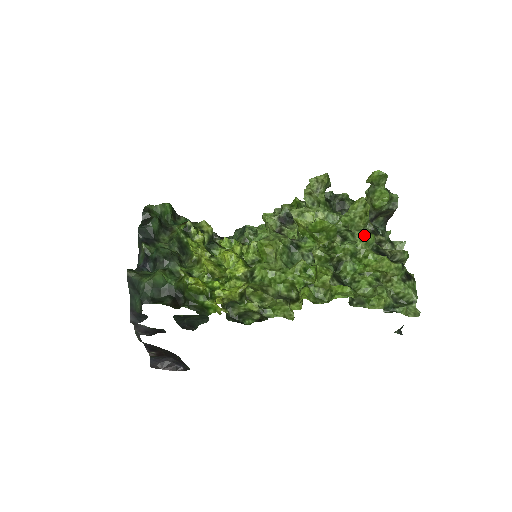
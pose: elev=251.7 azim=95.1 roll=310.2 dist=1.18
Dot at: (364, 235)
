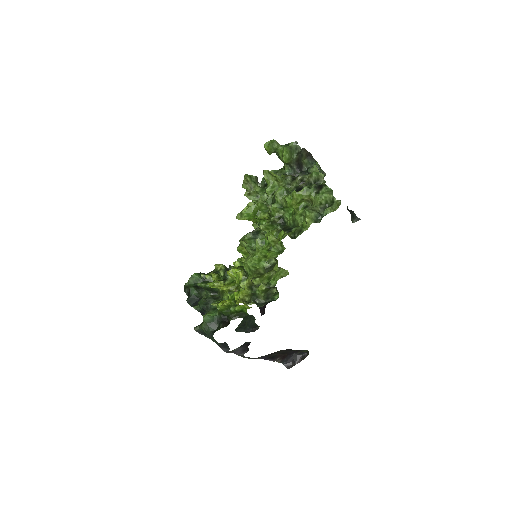
Dot at: occluded
